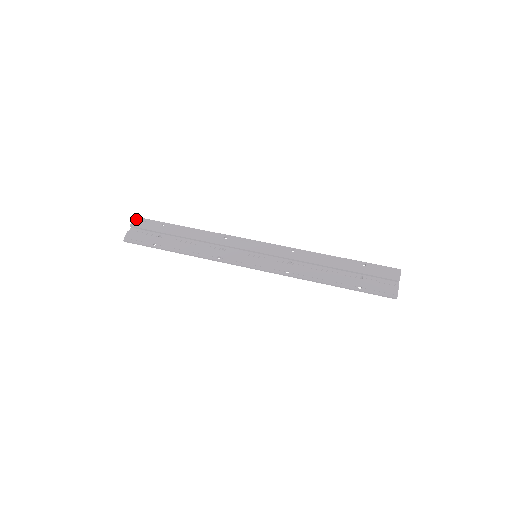
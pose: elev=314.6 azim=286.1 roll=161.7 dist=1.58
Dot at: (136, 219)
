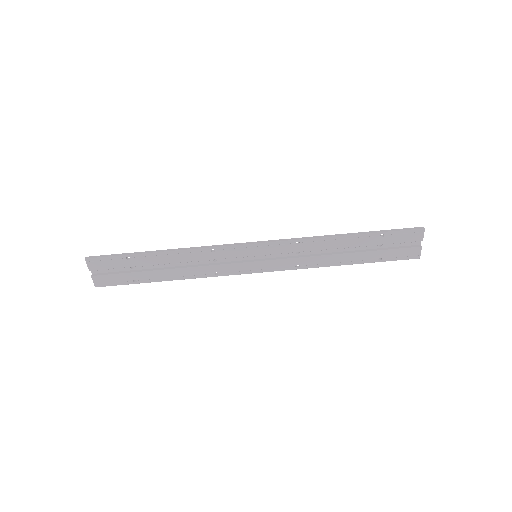
Dot at: (90, 261)
